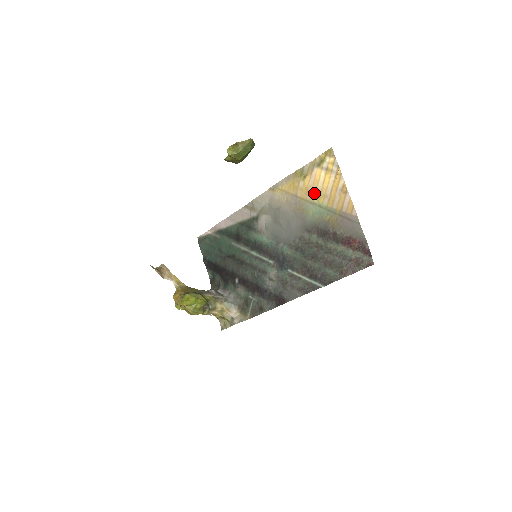
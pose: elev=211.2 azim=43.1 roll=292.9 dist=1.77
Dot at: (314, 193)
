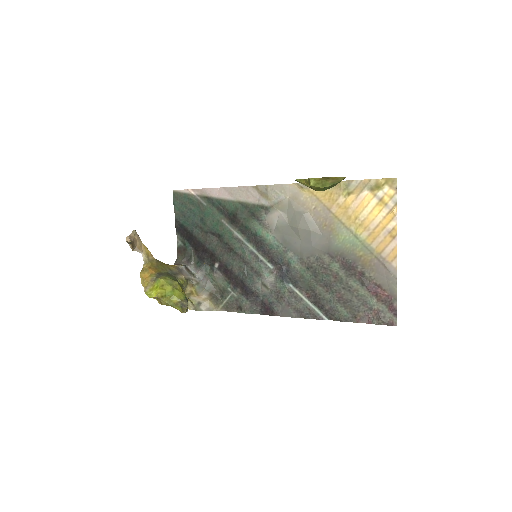
Dot at: (354, 218)
